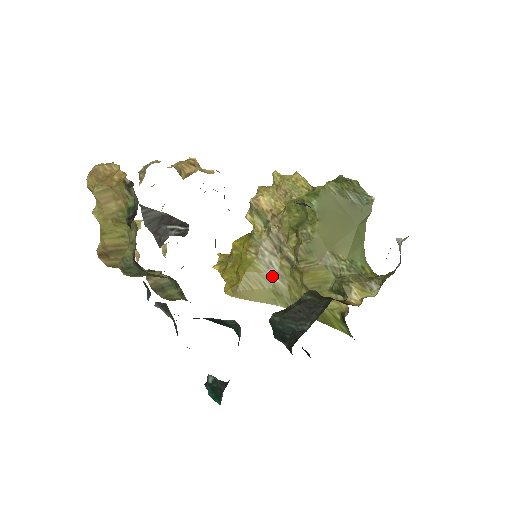
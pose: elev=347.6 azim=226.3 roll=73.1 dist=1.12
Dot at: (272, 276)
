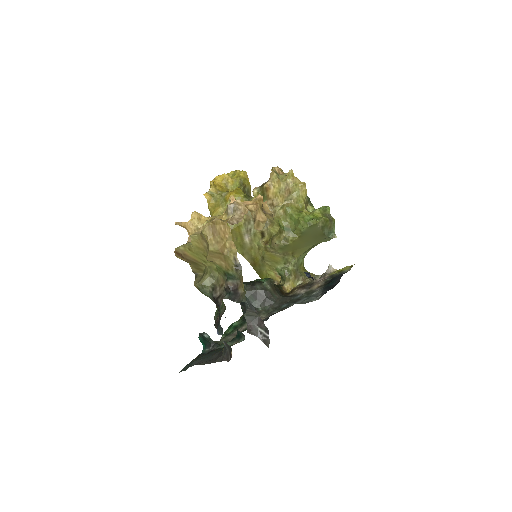
Dot at: (246, 237)
